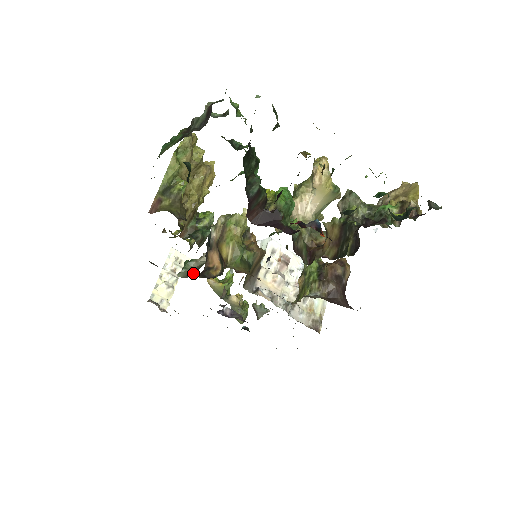
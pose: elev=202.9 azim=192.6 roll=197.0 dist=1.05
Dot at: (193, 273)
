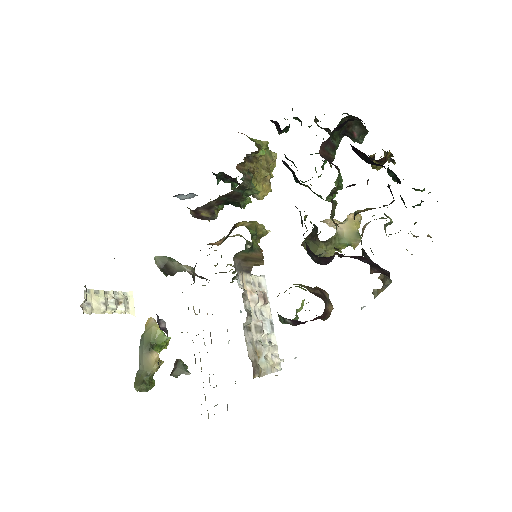
Dot at: (166, 270)
